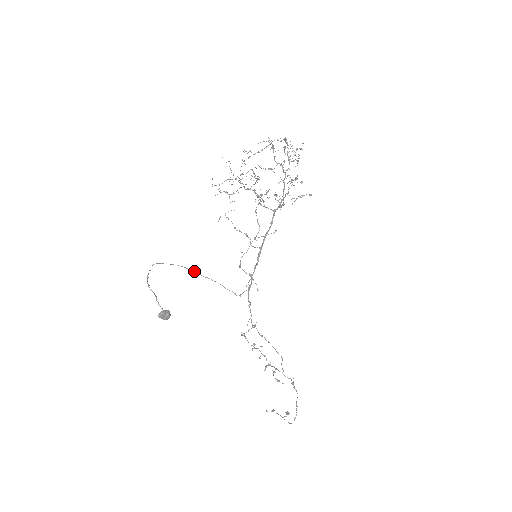
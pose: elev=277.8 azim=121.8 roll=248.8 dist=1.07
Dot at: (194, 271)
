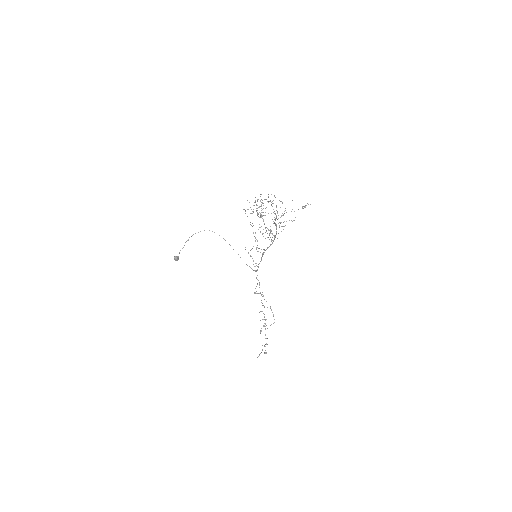
Dot at: (229, 244)
